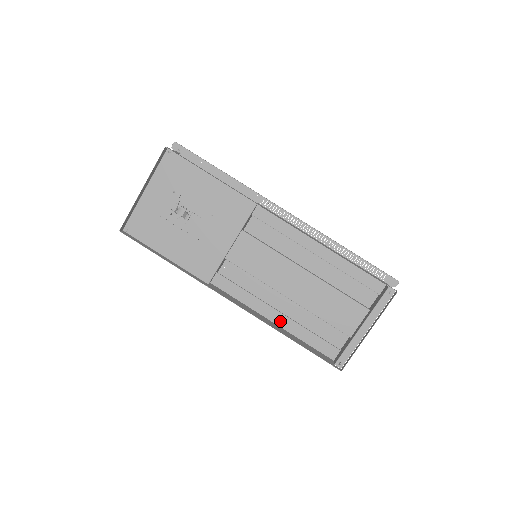
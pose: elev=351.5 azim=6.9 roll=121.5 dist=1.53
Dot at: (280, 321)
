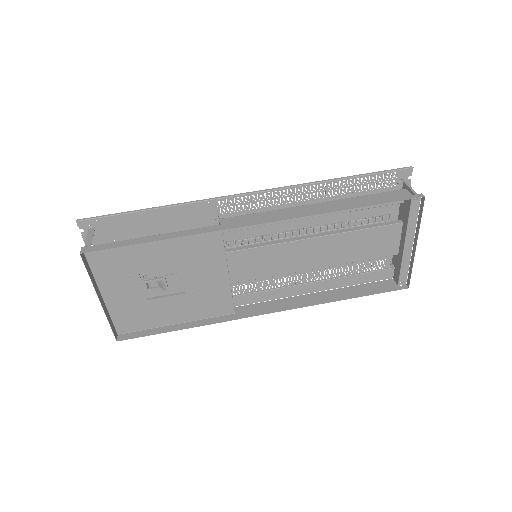
Dot at: (322, 287)
